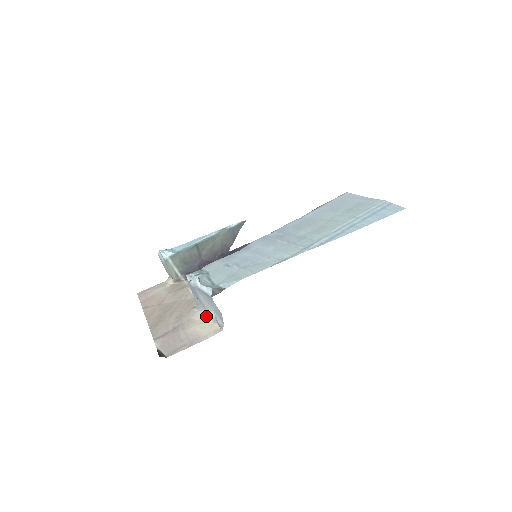
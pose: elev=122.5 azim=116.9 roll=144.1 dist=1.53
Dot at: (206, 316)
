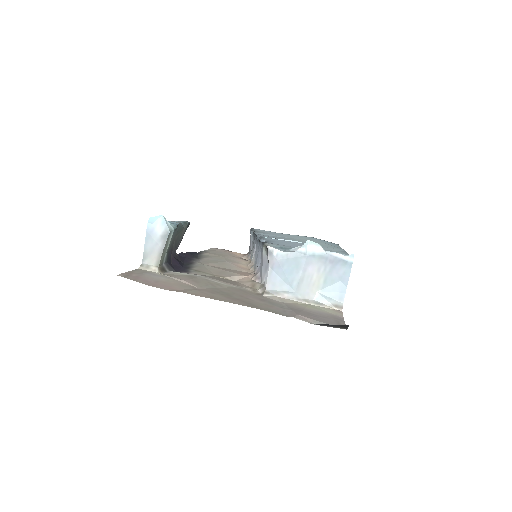
Dot at: (299, 299)
